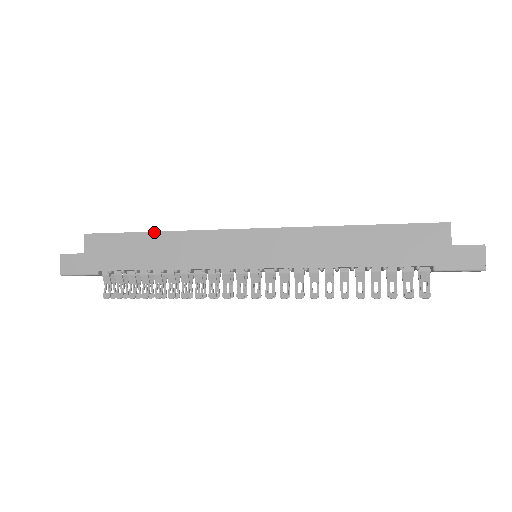
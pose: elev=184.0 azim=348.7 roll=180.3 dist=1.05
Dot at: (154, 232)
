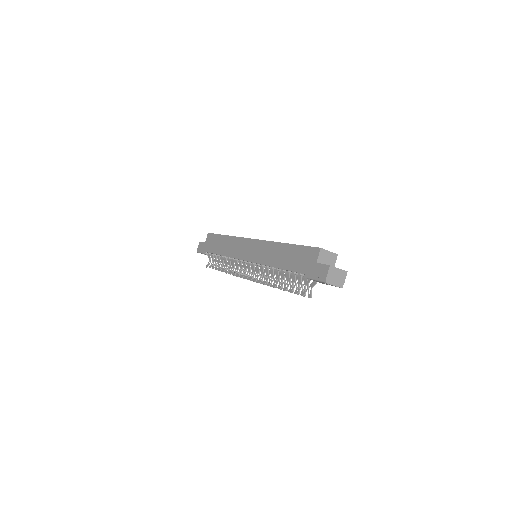
Dot at: (225, 235)
